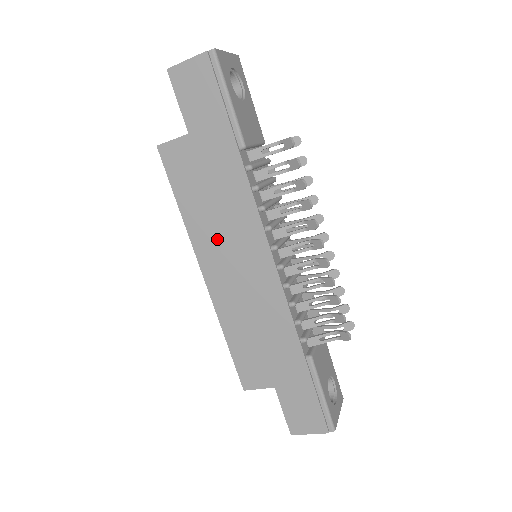
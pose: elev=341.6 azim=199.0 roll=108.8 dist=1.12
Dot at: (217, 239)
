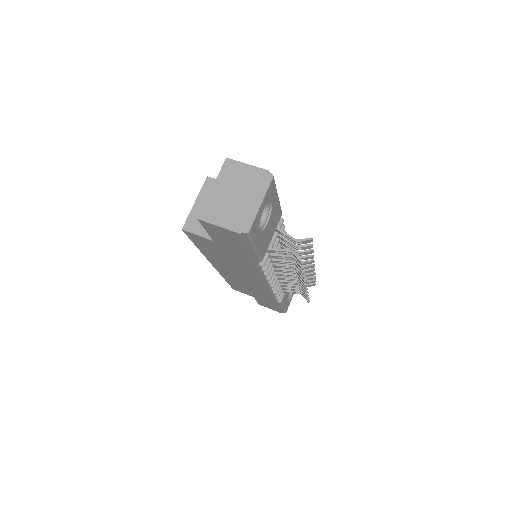
Dot at: (228, 266)
